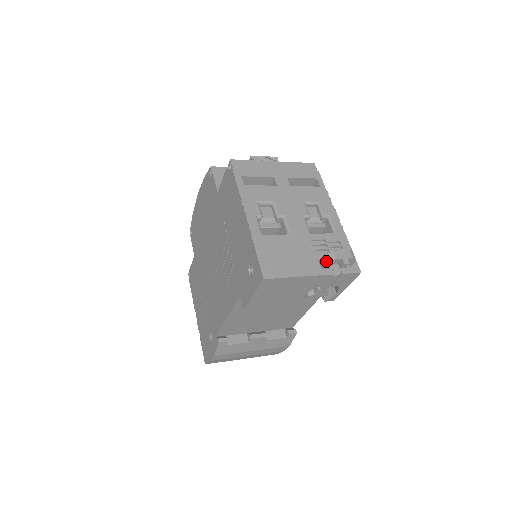
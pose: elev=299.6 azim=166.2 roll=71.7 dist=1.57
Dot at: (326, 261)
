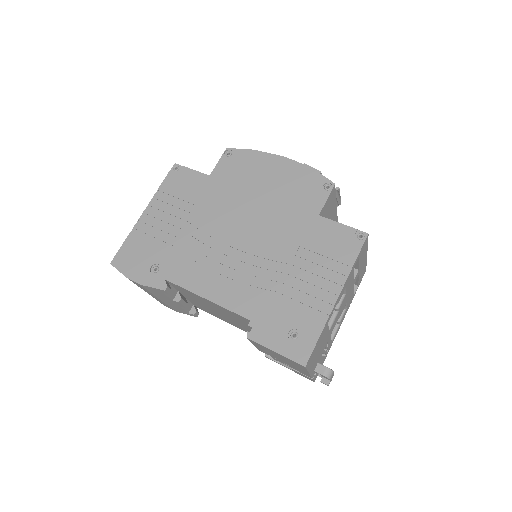
Dot at: (325, 373)
